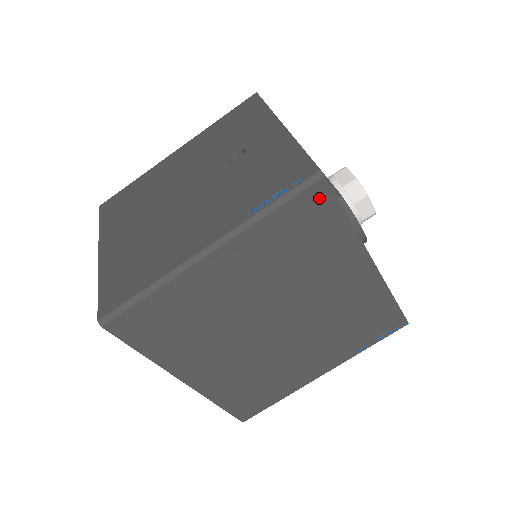
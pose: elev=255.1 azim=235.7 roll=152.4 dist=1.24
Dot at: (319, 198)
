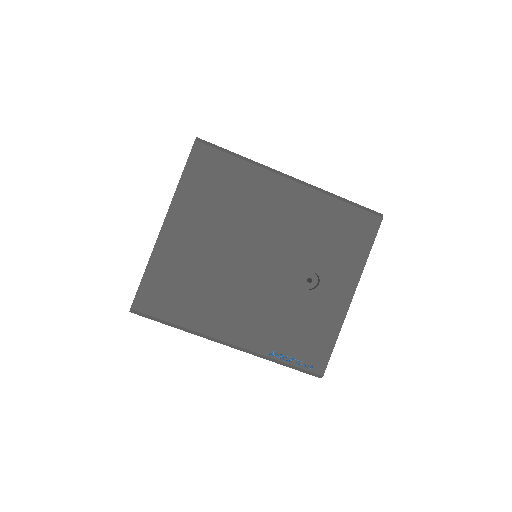
Dot at: occluded
